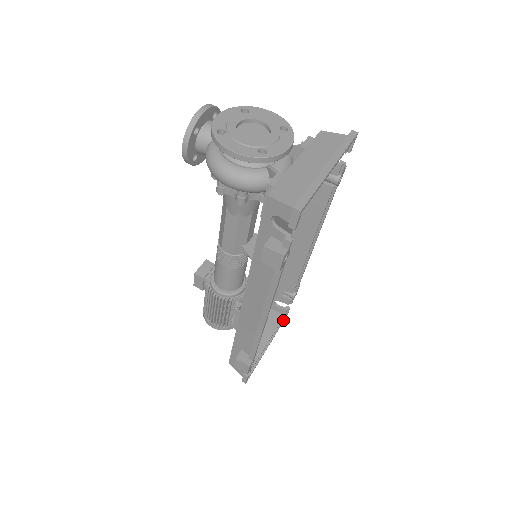
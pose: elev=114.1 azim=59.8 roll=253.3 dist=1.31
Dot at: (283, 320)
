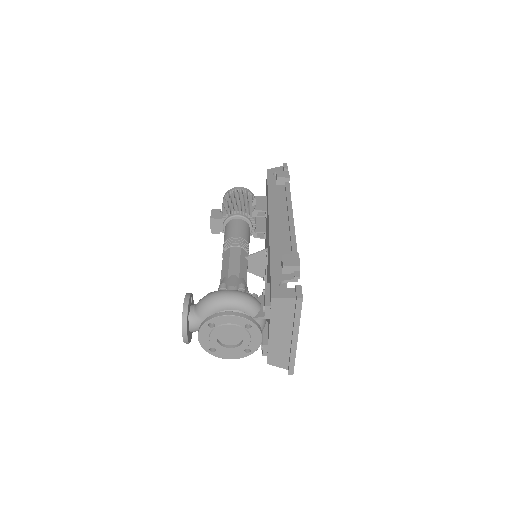
Dot at: occluded
